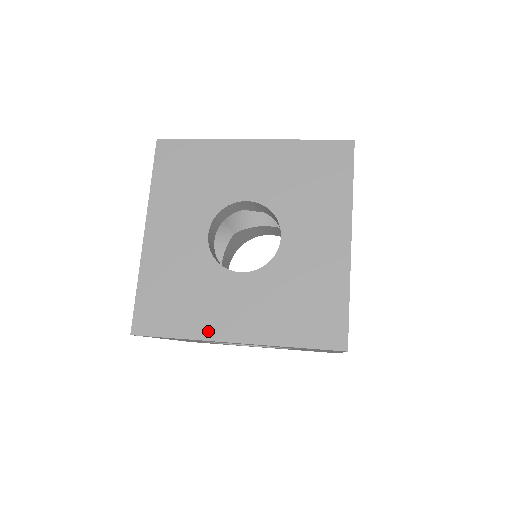
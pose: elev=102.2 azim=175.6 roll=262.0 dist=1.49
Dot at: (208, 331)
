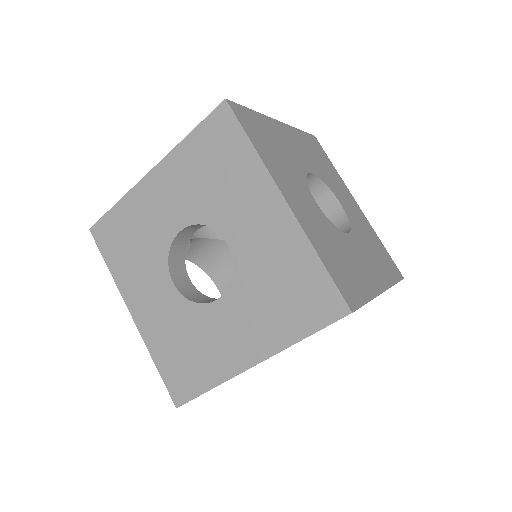
Dot at: occluded
